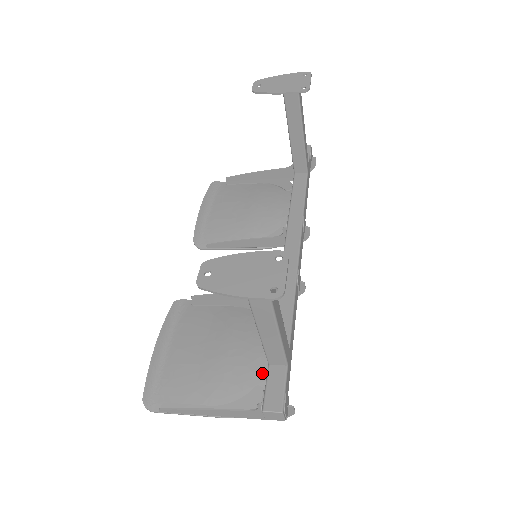
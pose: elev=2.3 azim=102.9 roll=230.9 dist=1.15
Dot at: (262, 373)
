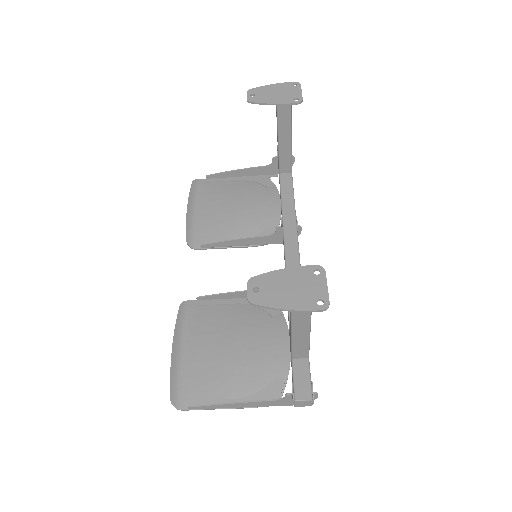
Dot at: (278, 364)
